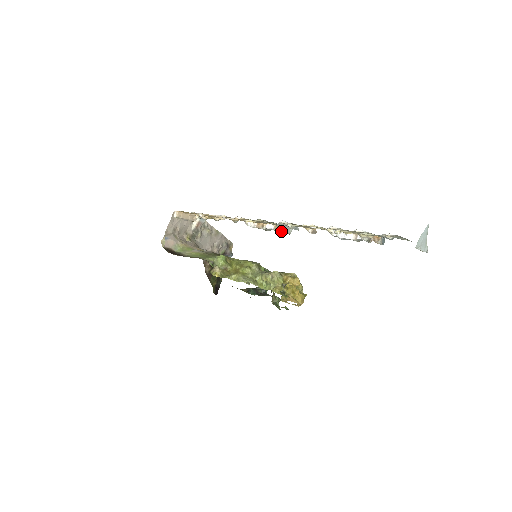
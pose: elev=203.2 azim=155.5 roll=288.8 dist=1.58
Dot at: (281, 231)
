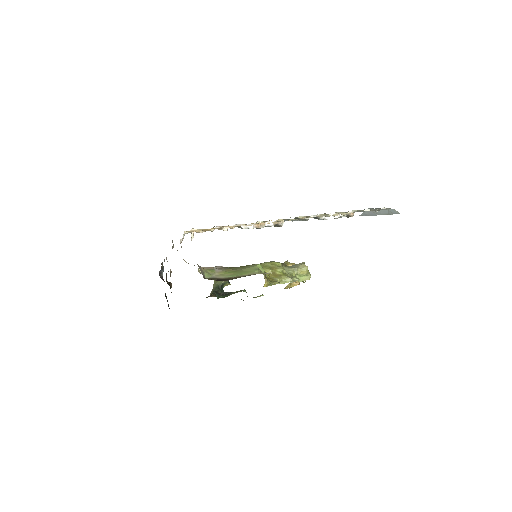
Dot at: occluded
